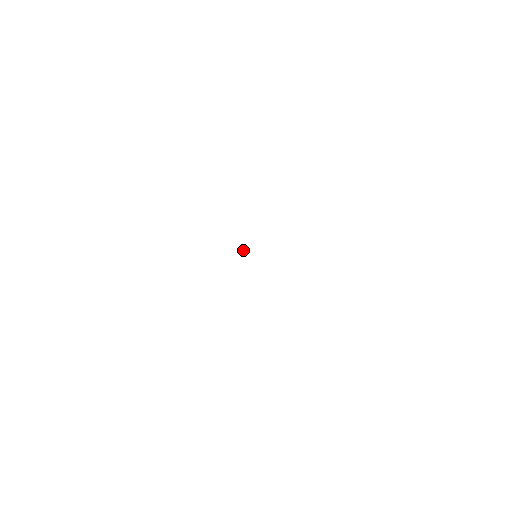
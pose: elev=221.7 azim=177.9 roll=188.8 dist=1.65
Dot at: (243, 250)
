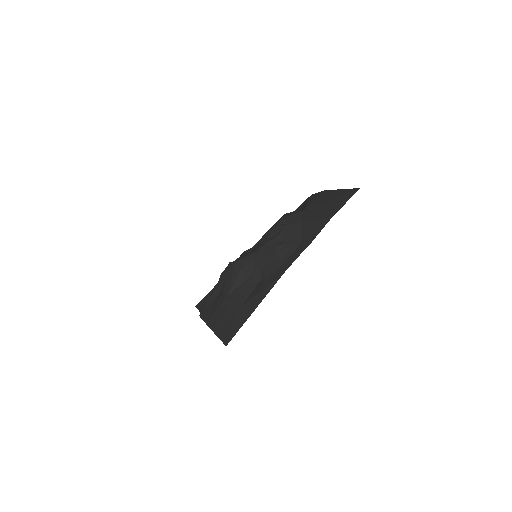
Dot at: occluded
